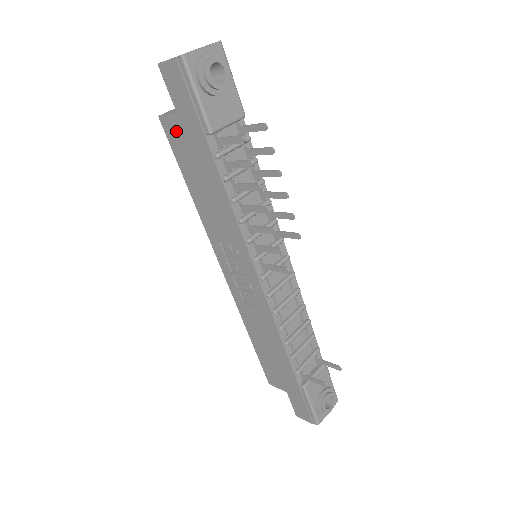
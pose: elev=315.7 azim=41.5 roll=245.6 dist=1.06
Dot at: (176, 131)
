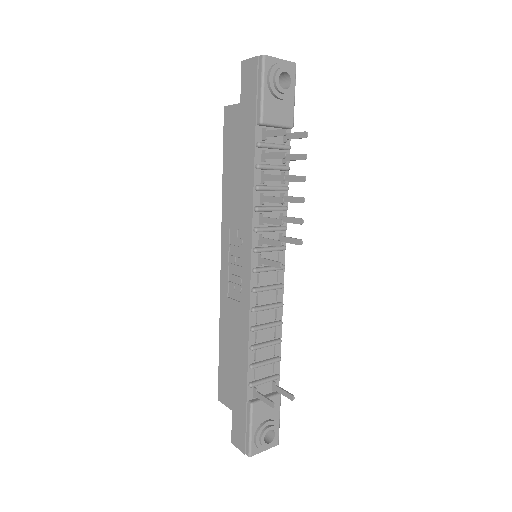
Dot at: (233, 120)
